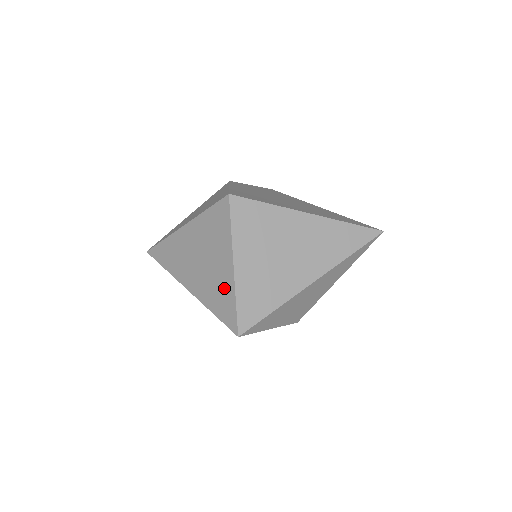
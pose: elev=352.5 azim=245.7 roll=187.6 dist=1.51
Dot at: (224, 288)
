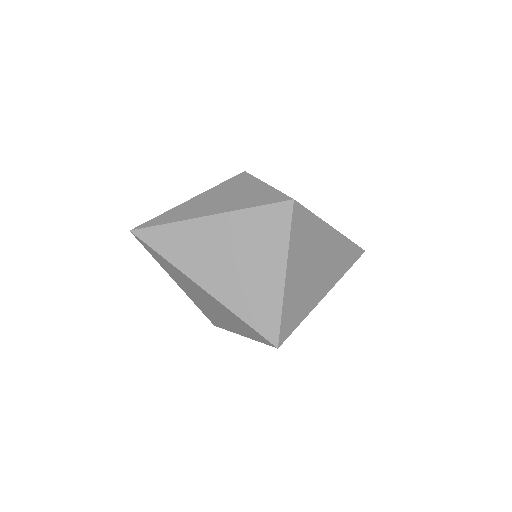
Dot at: (266, 296)
